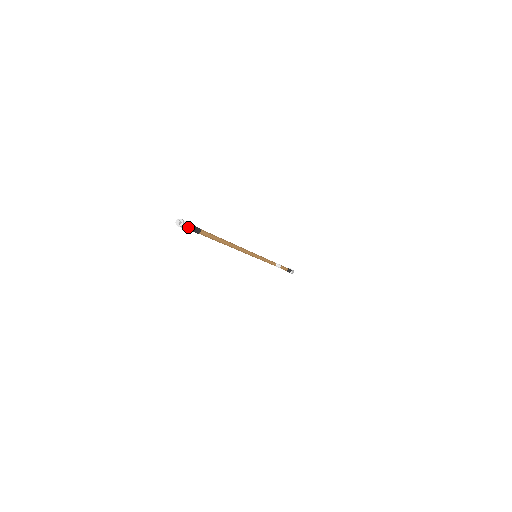
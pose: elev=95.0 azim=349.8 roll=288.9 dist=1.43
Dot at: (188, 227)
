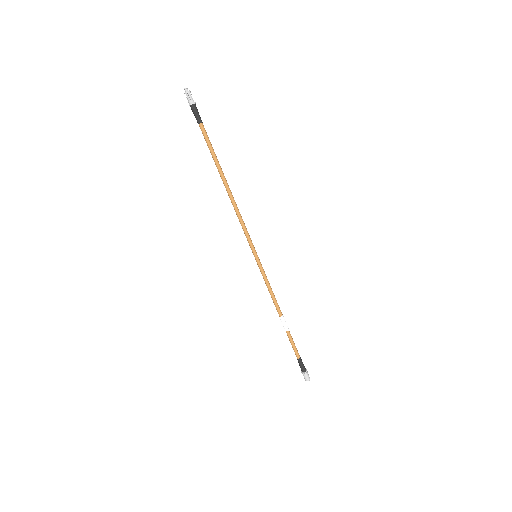
Dot at: (192, 101)
